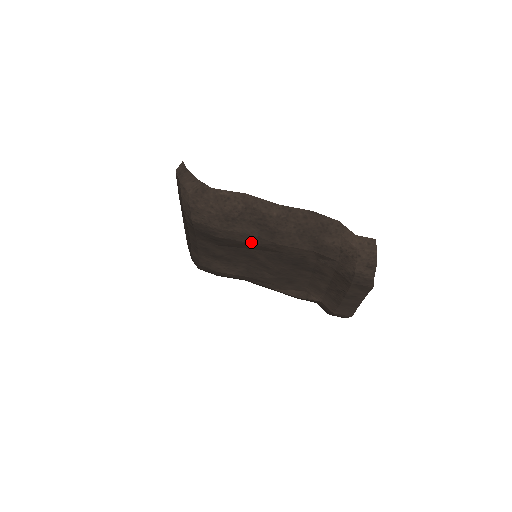
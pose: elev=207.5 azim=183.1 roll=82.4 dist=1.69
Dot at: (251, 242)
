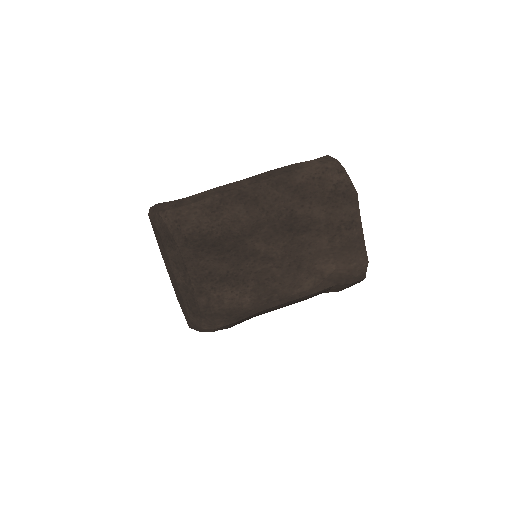
Dot at: (244, 225)
